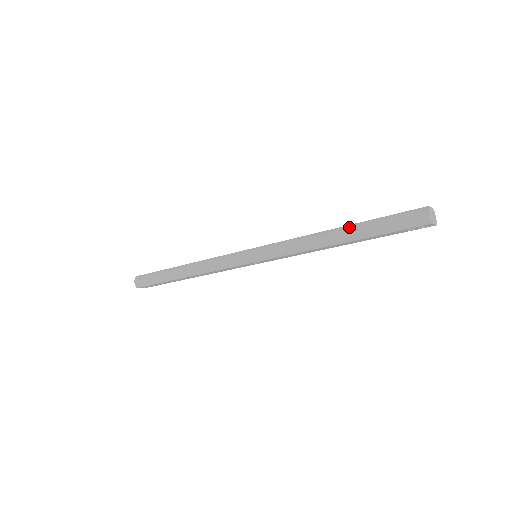
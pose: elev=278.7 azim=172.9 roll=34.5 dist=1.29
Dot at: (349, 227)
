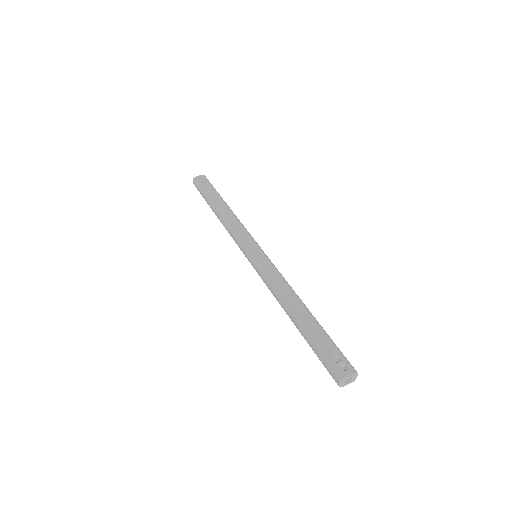
Dot at: (298, 323)
